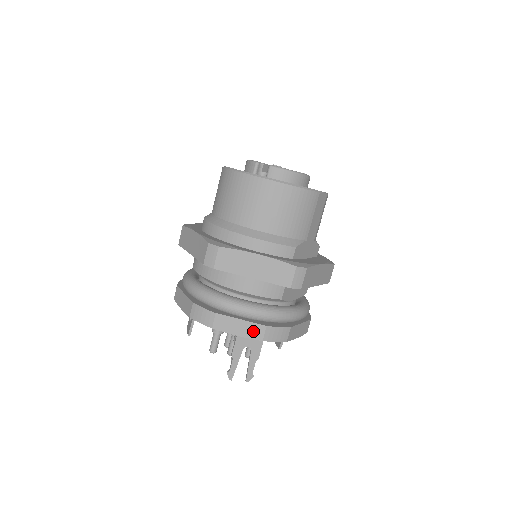
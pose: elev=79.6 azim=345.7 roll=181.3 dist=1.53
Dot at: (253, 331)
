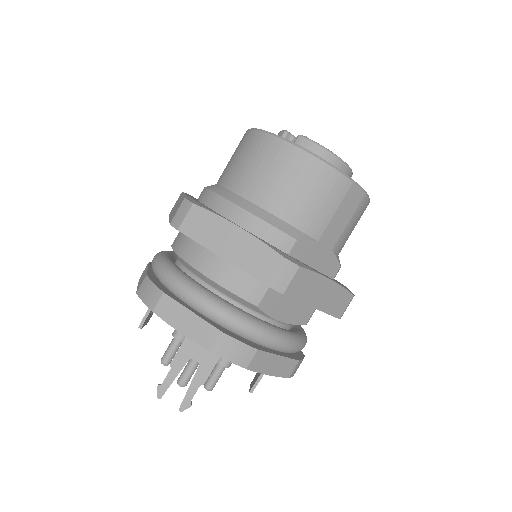
Dot at: (202, 333)
